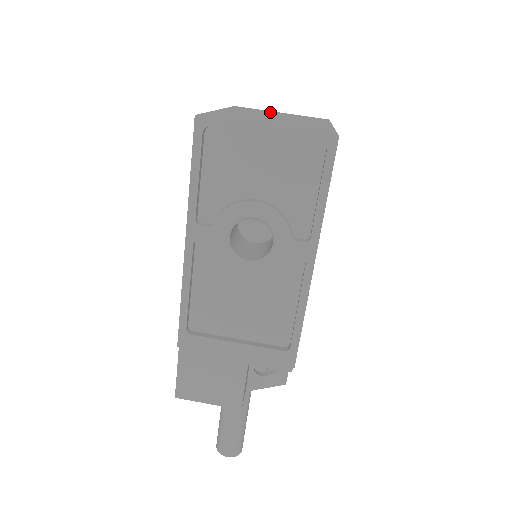
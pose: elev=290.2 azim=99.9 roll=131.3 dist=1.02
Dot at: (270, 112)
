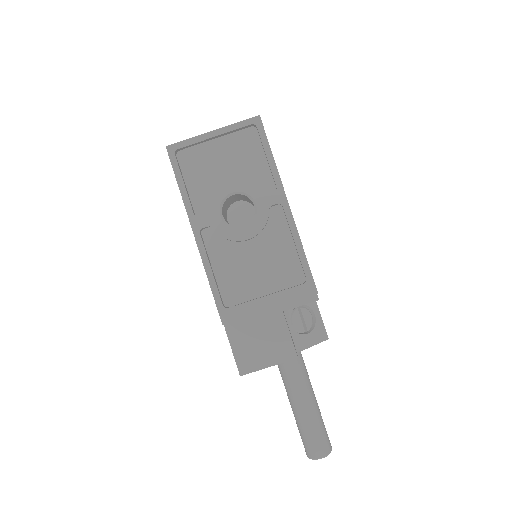
Dot at: occluded
